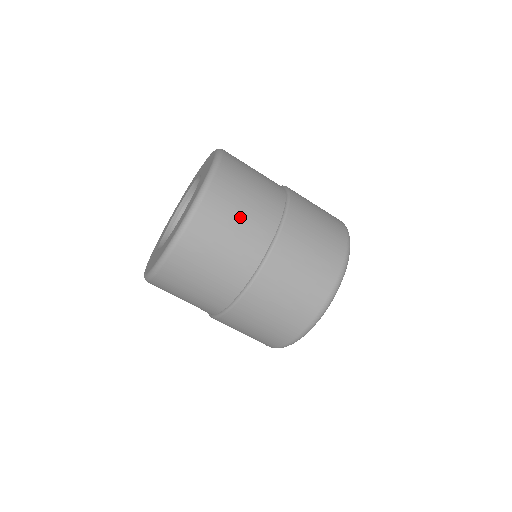
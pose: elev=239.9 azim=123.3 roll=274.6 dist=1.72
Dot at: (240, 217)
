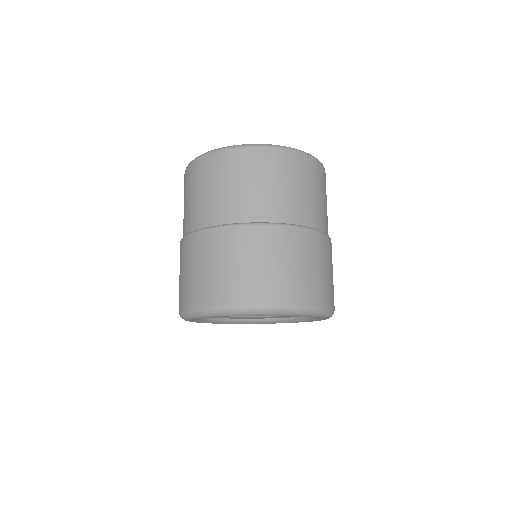
Dot at: (325, 200)
